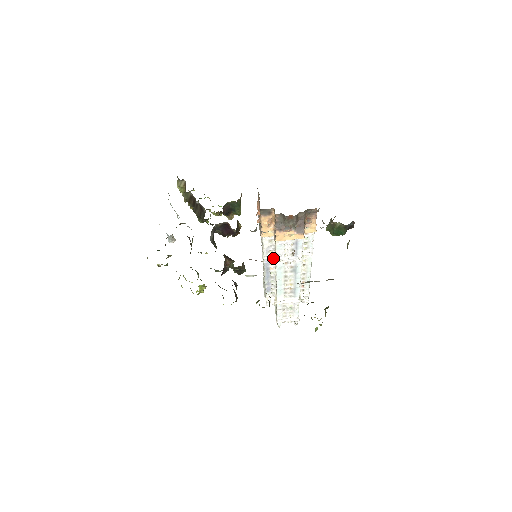
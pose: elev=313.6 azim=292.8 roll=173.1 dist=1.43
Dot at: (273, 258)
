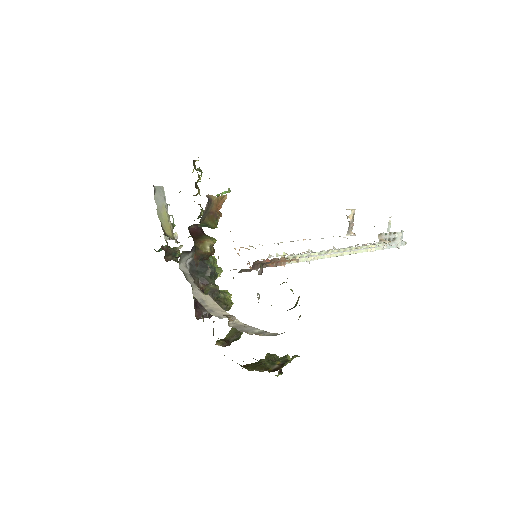
Dot at: occluded
